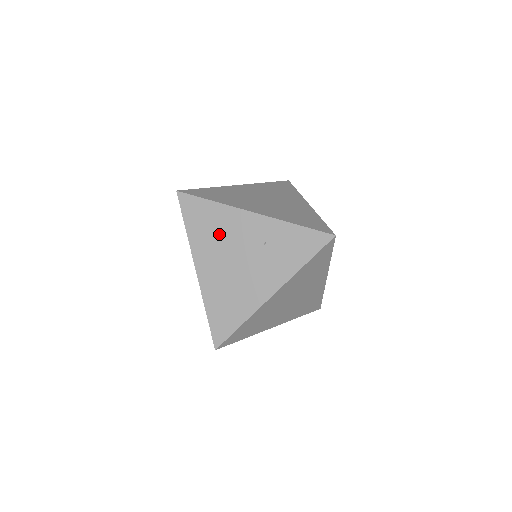
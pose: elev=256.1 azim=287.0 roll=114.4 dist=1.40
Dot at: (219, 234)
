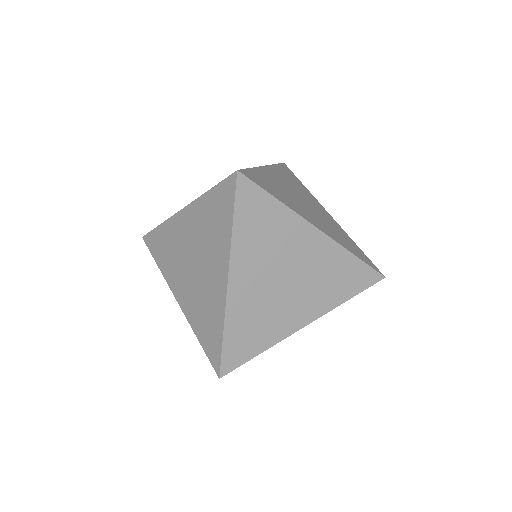
Dot at: occluded
